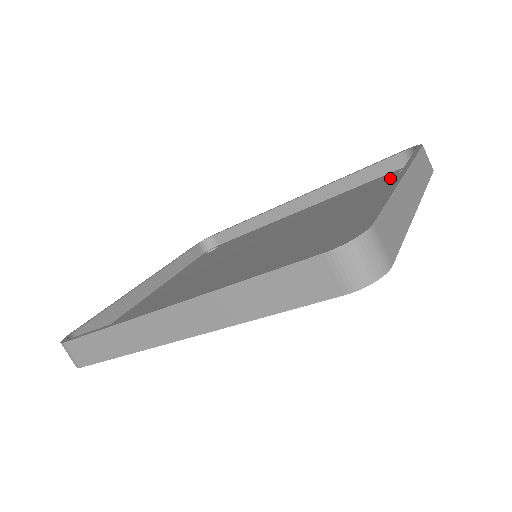
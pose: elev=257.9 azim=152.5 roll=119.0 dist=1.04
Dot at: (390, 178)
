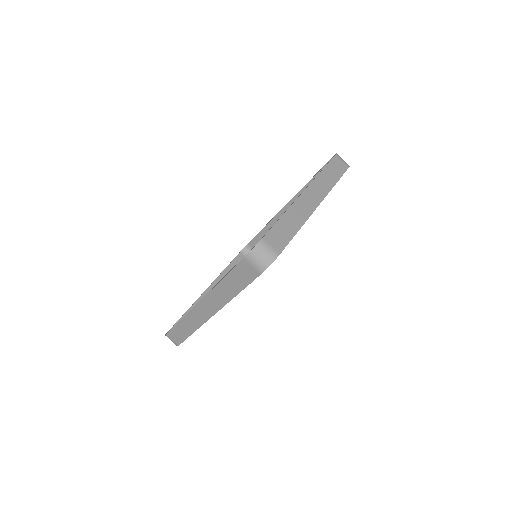
Dot at: occluded
